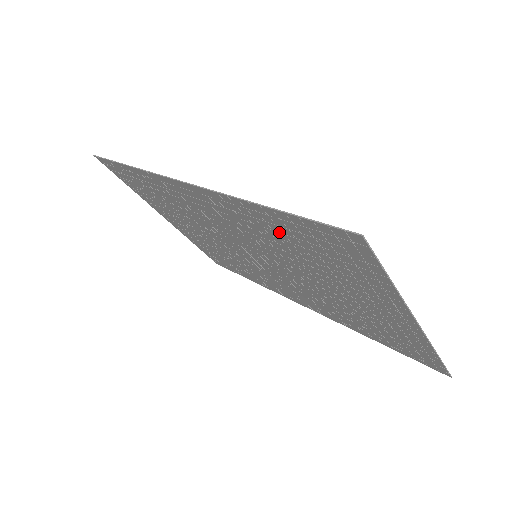
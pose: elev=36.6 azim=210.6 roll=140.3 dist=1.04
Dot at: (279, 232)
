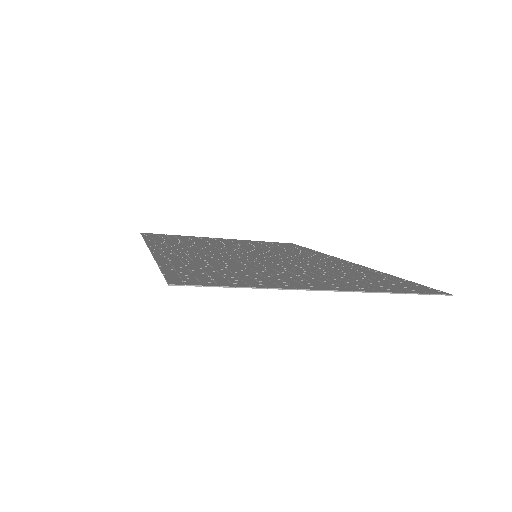
Dot at: (197, 266)
